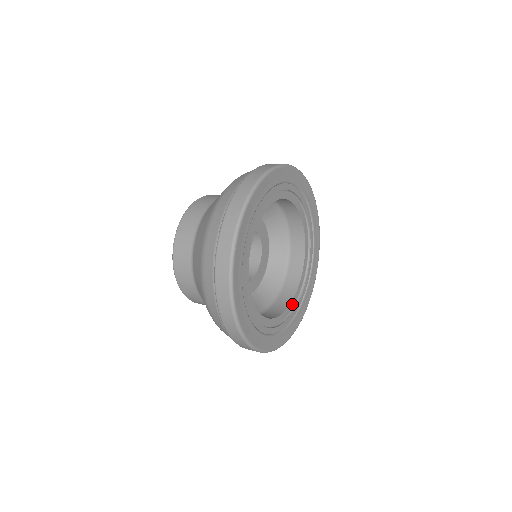
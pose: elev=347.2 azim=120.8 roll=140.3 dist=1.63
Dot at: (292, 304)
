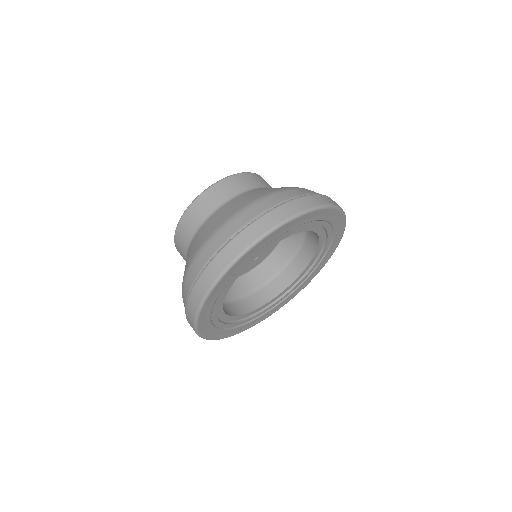
Dot at: (277, 297)
